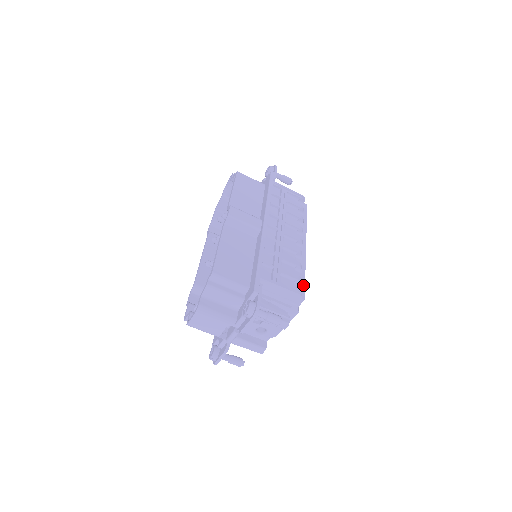
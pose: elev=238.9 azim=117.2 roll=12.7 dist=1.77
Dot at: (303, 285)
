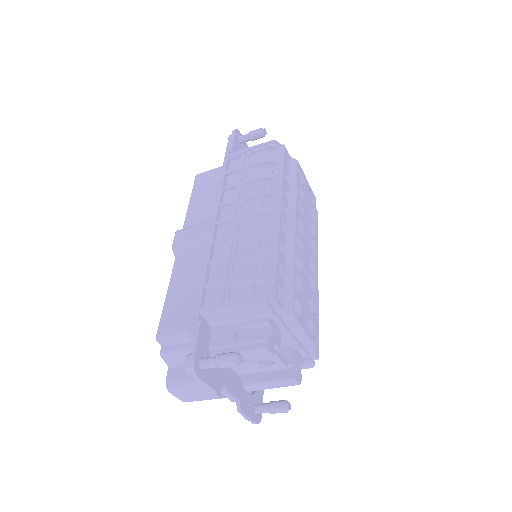
Dot at: (273, 277)
